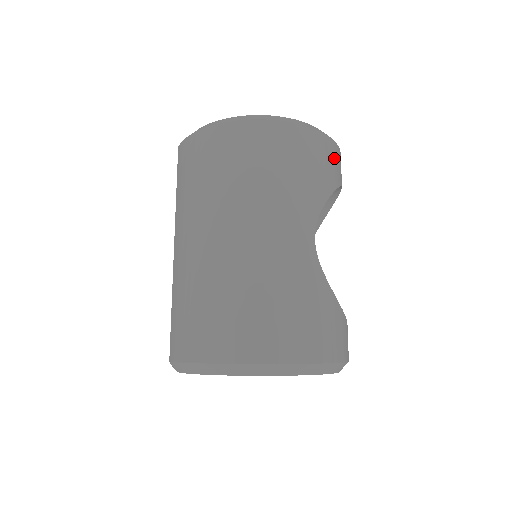
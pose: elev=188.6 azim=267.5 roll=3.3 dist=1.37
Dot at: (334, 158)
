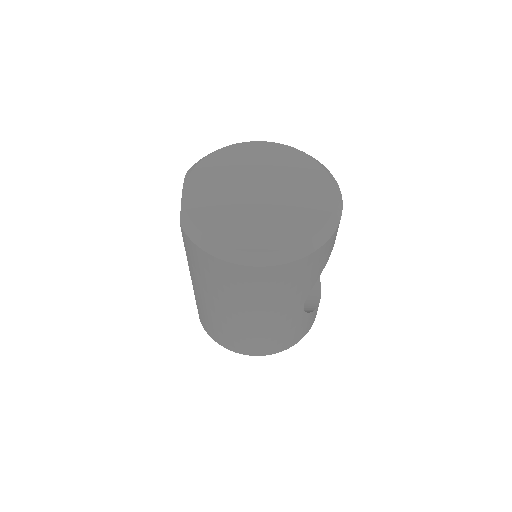
Dot at: (332, 242)
